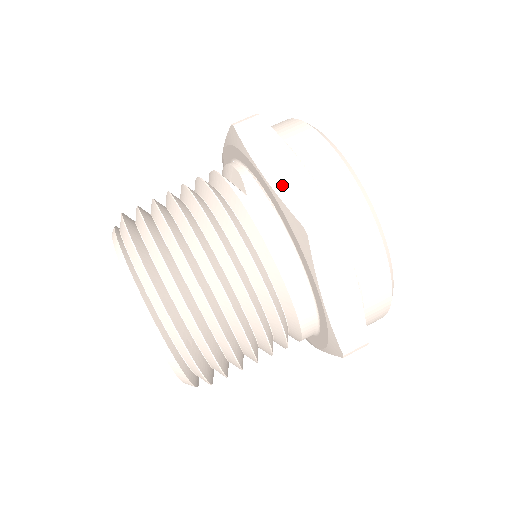
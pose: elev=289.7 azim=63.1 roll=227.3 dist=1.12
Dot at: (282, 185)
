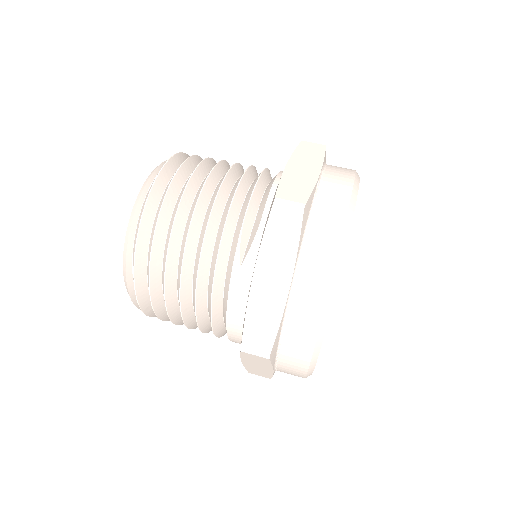
Dot at: (258, 300)
